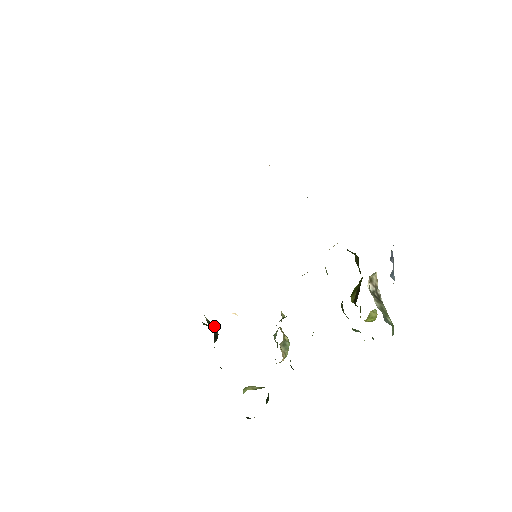
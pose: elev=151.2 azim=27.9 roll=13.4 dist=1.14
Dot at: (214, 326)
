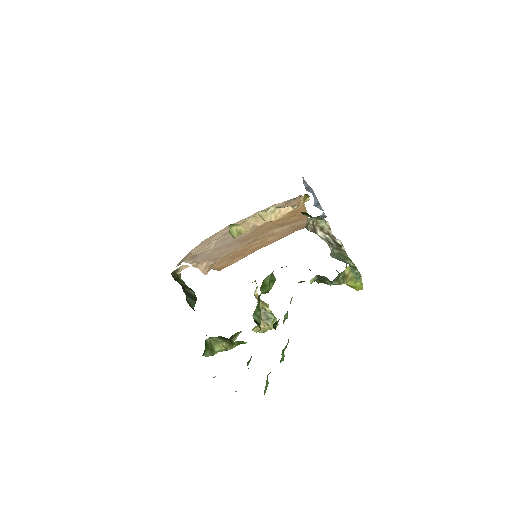
Dot at: (190, 288)
